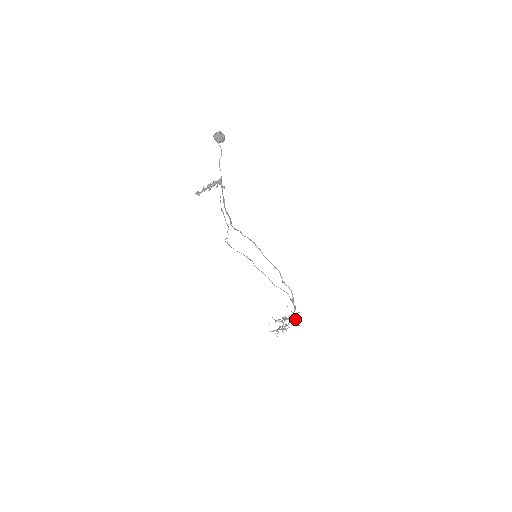
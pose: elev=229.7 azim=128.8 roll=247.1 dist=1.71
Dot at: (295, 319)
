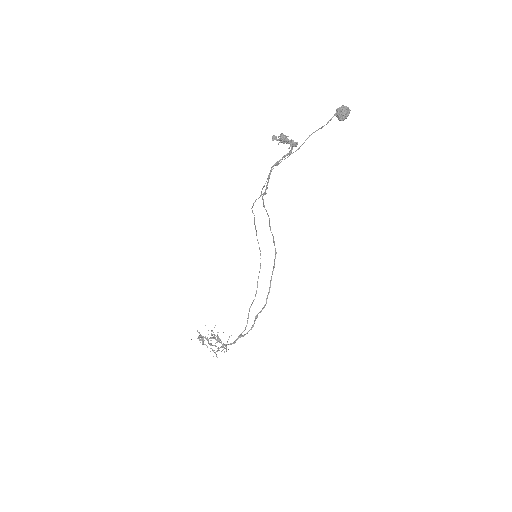
Dot at: occluded
